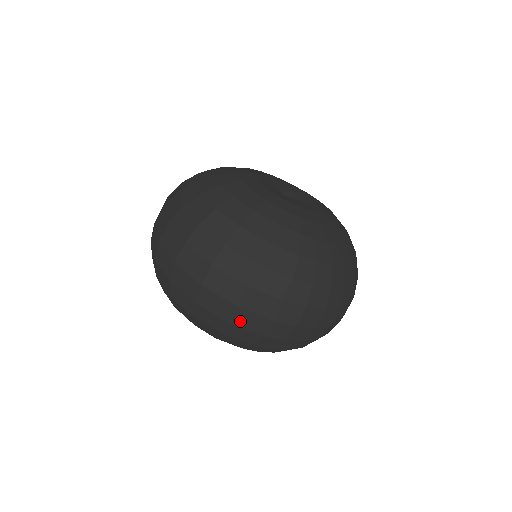
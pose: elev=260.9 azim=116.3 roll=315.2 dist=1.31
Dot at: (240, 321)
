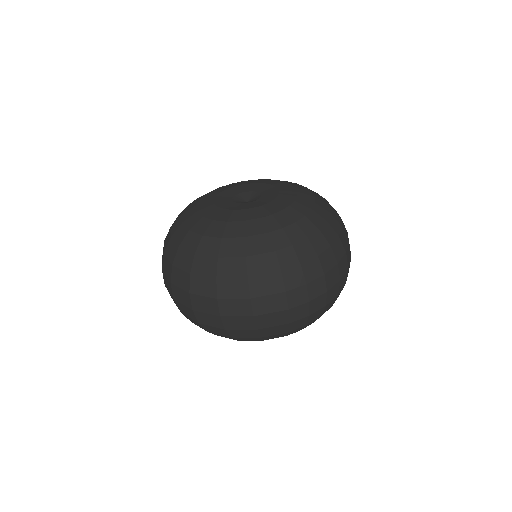
Dot at: (265, 324)
